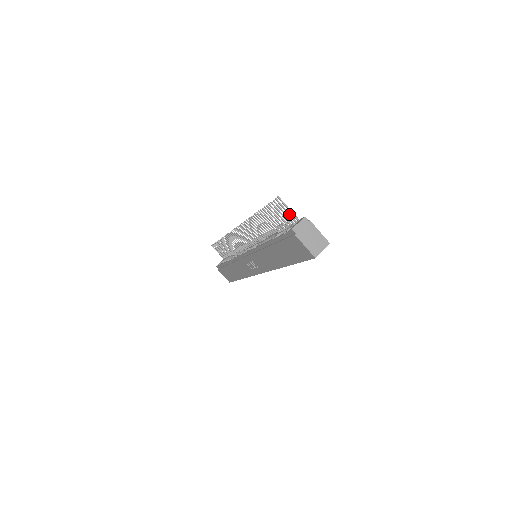
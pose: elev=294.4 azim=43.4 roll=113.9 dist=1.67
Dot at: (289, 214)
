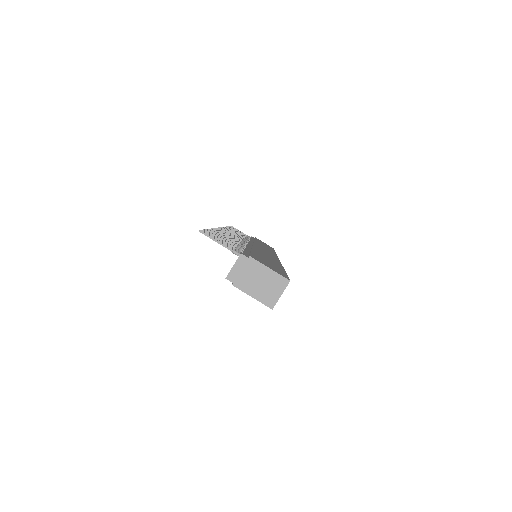
Dot at: occluded
